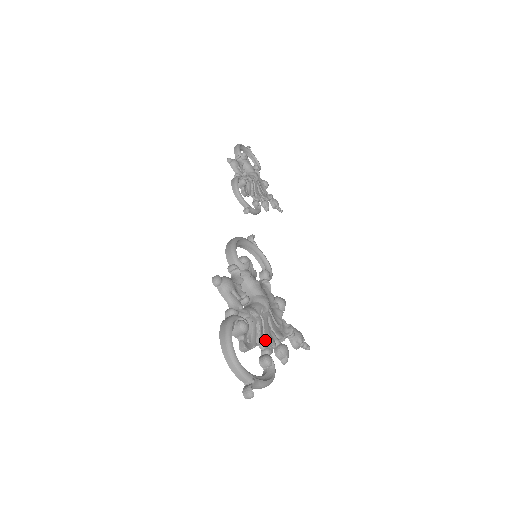
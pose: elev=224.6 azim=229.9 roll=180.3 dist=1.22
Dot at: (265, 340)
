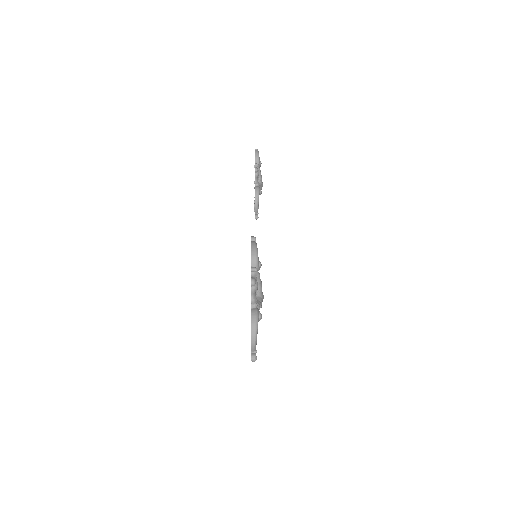
Dot at: occluded
